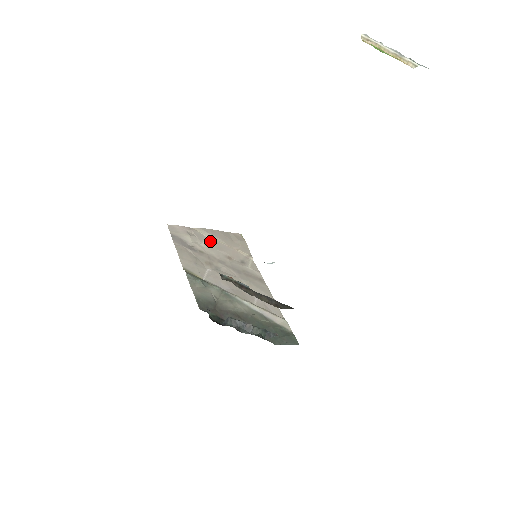
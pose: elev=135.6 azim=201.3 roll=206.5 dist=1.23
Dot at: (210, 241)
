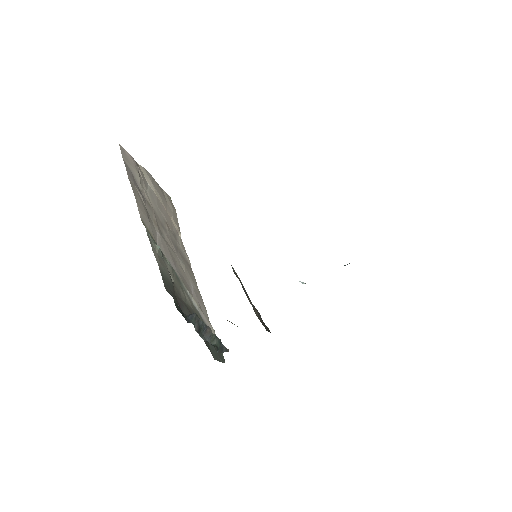
Dot at: (152, 192)
